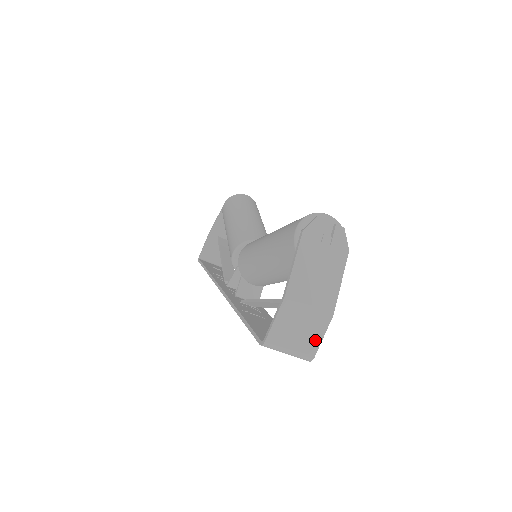
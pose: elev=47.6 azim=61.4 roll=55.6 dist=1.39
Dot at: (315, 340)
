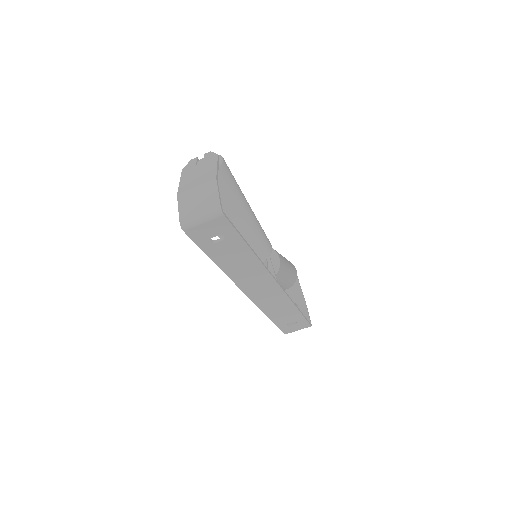
Dot at: (214, 199)
